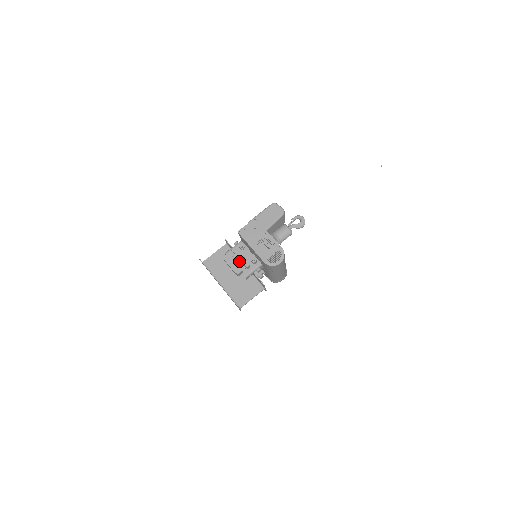
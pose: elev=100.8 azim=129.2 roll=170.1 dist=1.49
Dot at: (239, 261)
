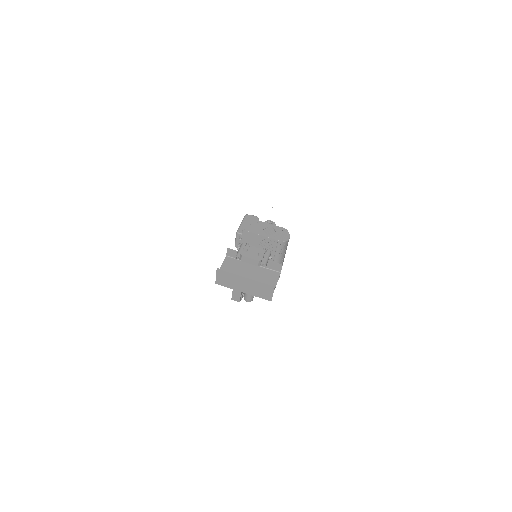
Dot at: (255, 252)
